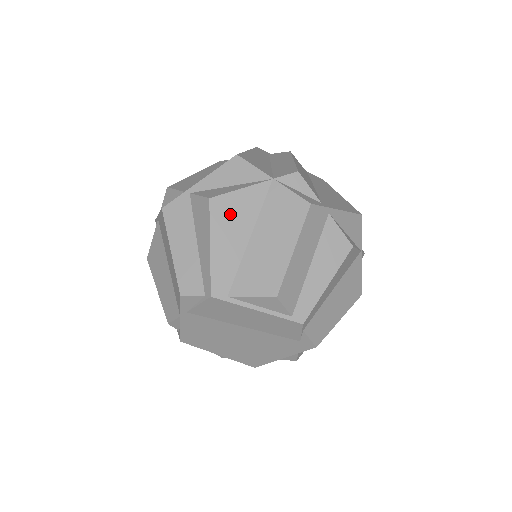
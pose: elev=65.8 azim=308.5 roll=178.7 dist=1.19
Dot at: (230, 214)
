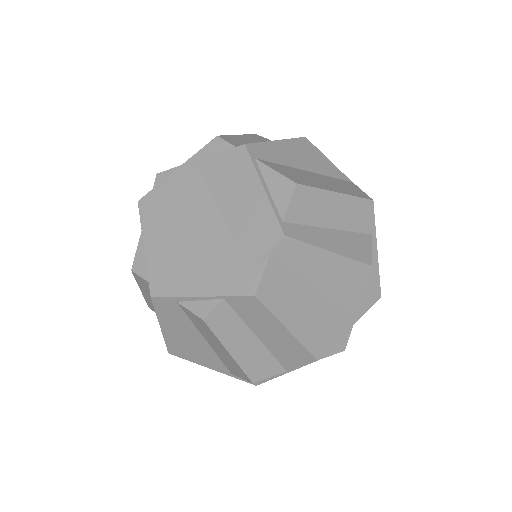
Dot at: (309, 153)
